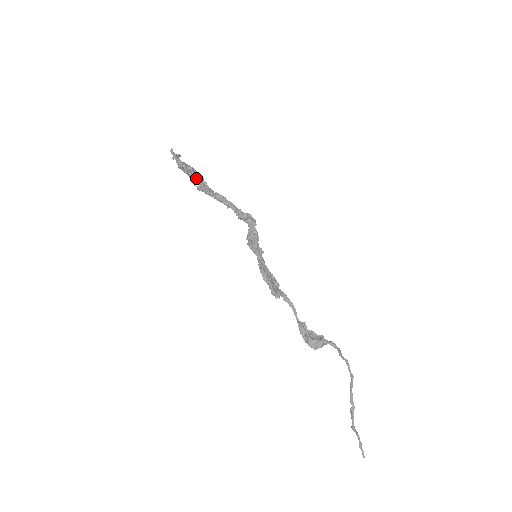
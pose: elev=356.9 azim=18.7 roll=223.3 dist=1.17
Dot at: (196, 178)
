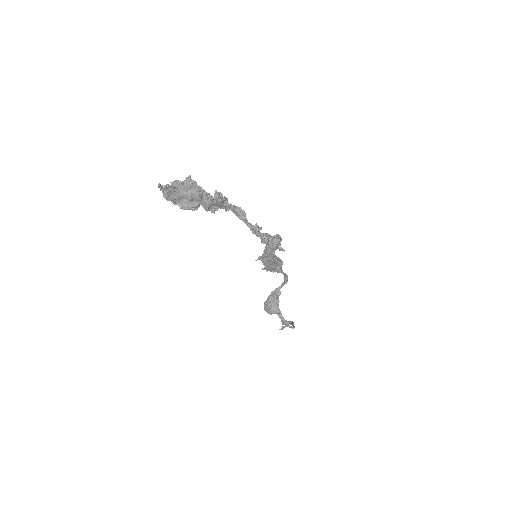
Dot at: (198, 203)
